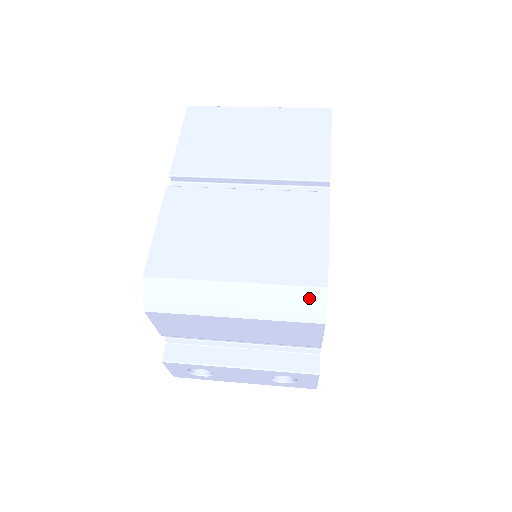
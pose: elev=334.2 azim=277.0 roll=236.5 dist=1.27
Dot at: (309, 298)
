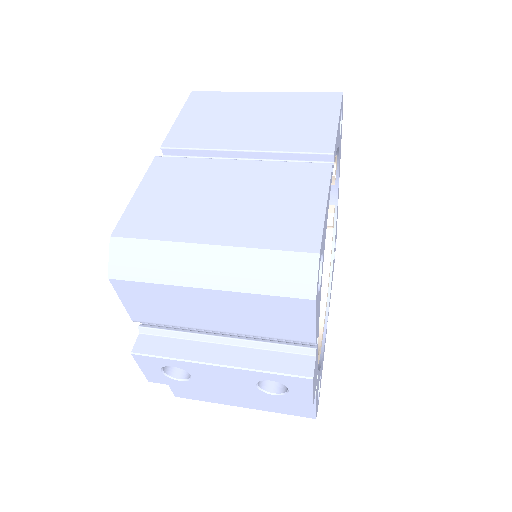
Dot at: (297, 266)
